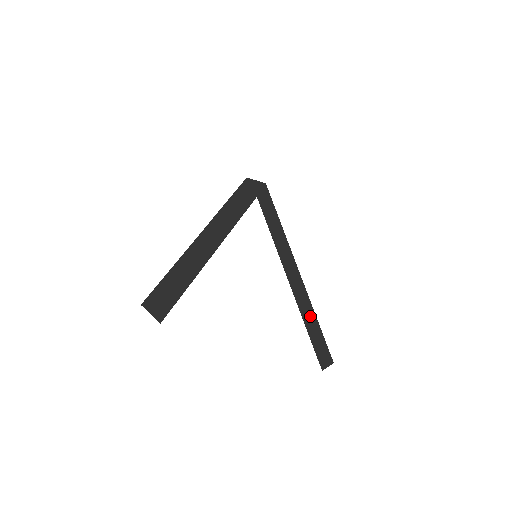
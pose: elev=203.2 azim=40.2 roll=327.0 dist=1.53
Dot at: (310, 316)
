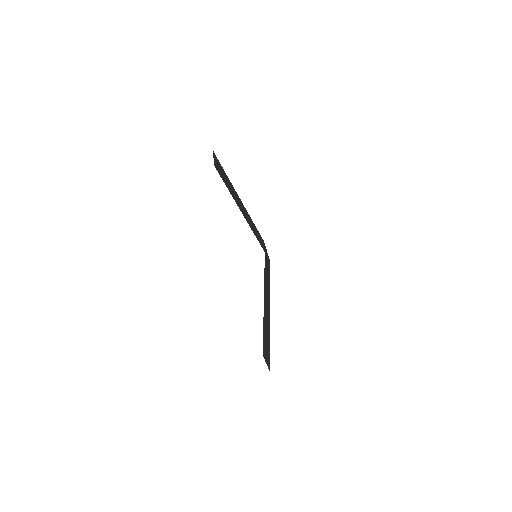
Dot at: (267, 327)
